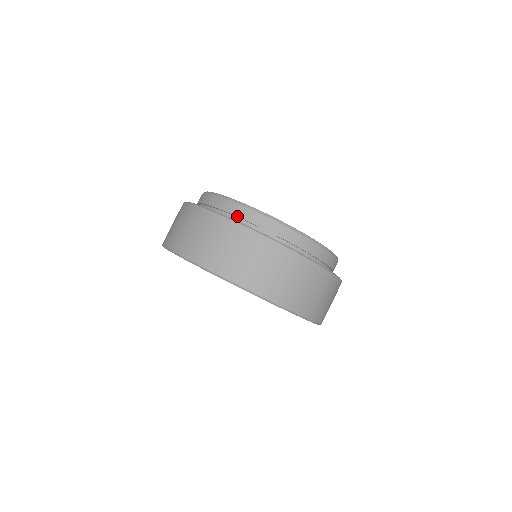
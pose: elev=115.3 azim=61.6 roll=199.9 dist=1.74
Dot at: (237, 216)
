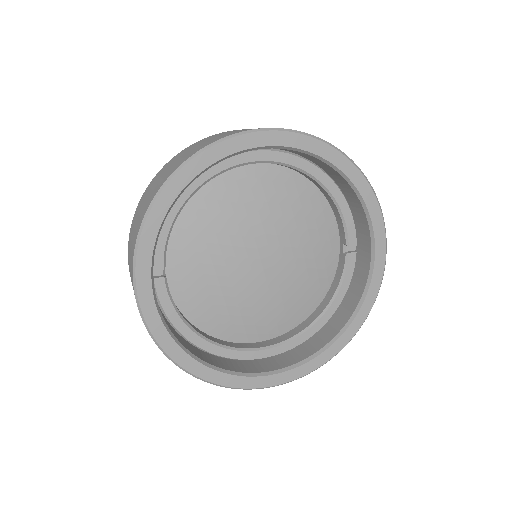
Dot at: occluded
